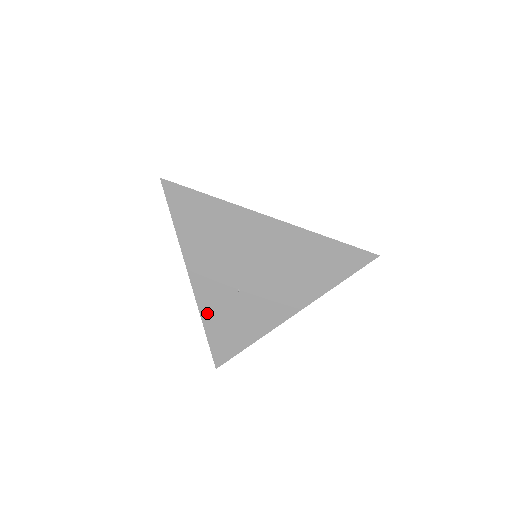
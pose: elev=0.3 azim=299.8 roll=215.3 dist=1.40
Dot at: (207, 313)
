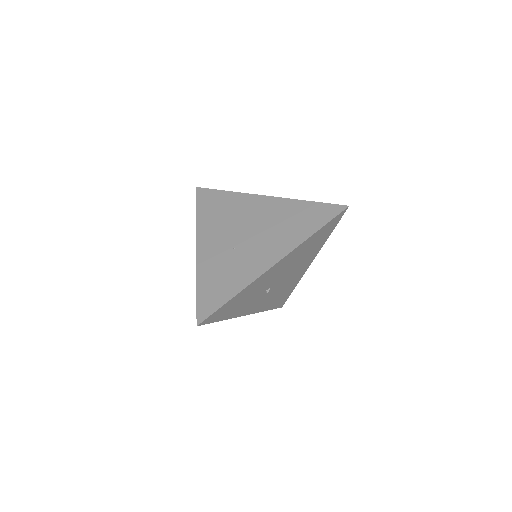
Dot at: (203, 271)
